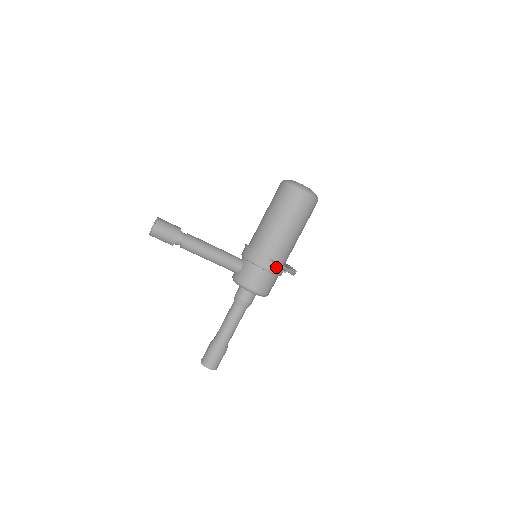
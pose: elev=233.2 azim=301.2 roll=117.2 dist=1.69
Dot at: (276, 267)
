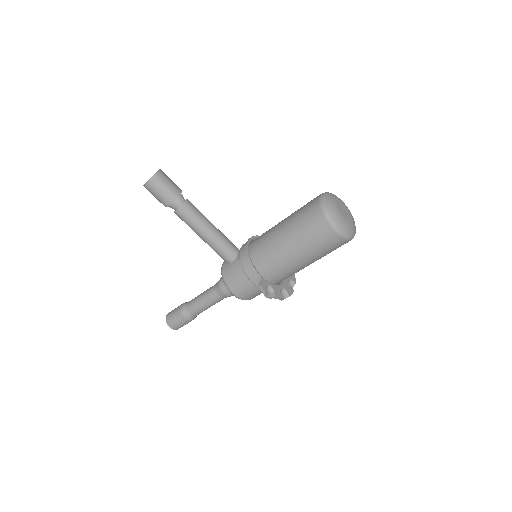
Dot at: occluded
